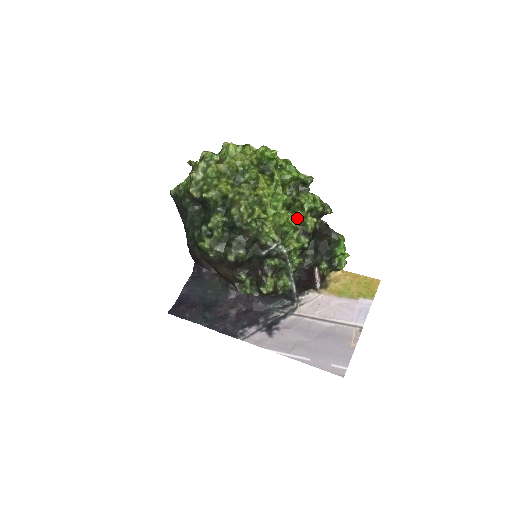
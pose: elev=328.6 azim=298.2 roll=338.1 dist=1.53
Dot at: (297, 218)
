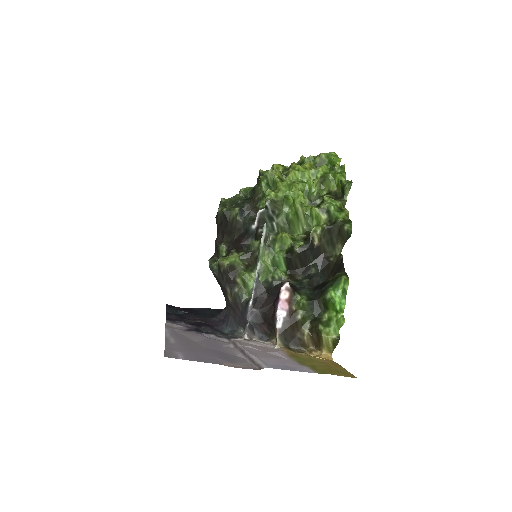
Dot at: (309, 212)
